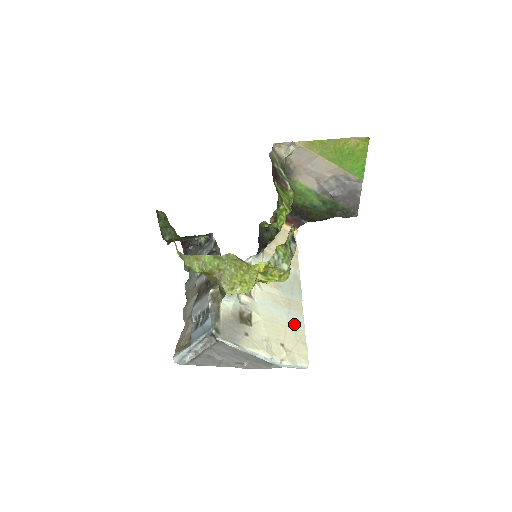
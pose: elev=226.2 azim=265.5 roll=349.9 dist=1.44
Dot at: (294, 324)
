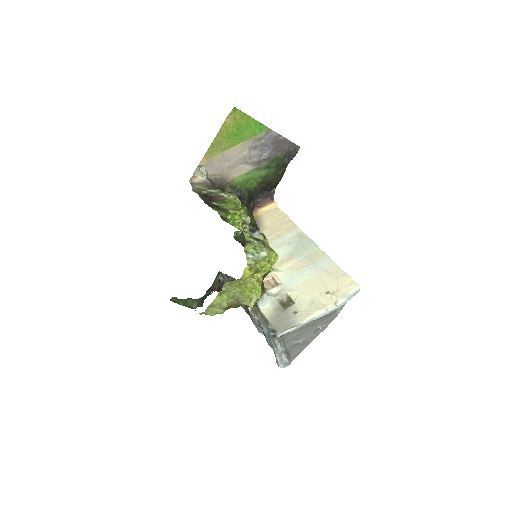
Dot at: (325, 269)
